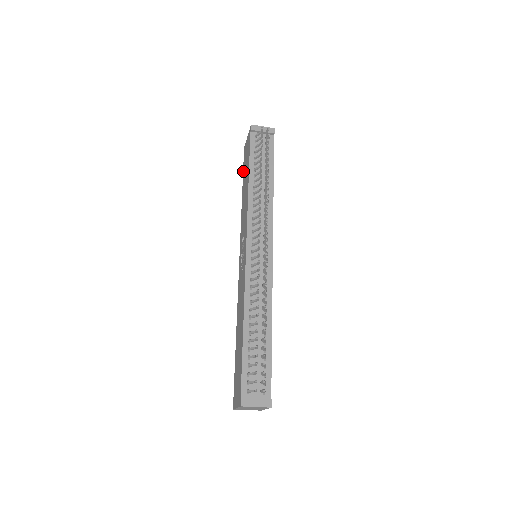
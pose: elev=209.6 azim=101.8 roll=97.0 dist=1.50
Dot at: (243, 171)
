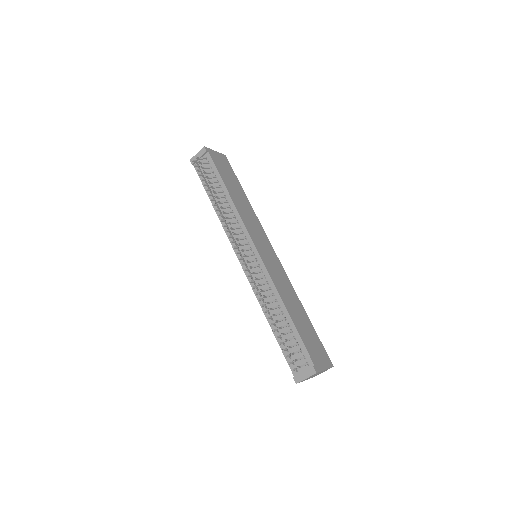
Dot at: occluded
